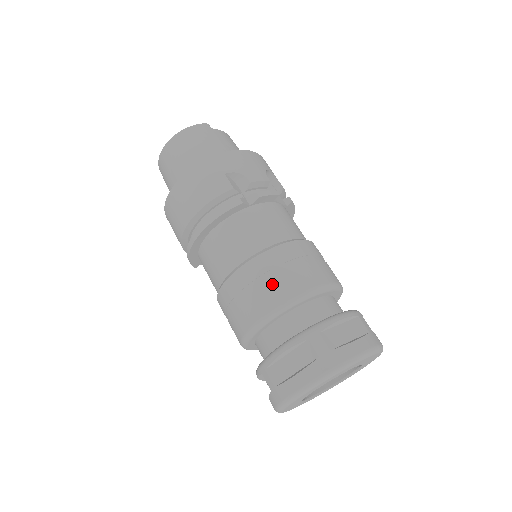
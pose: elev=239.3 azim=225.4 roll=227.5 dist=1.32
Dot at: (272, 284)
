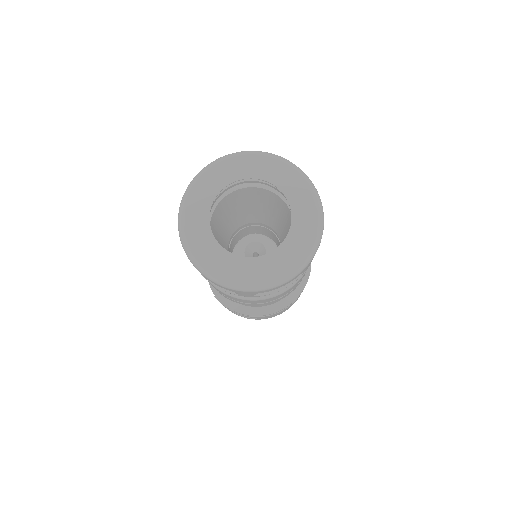
Dot at: occluded
